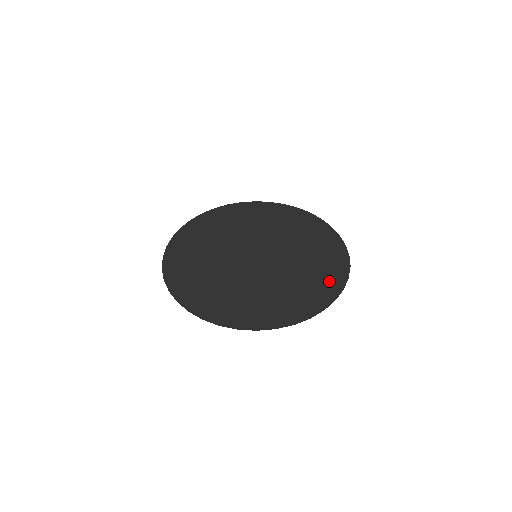
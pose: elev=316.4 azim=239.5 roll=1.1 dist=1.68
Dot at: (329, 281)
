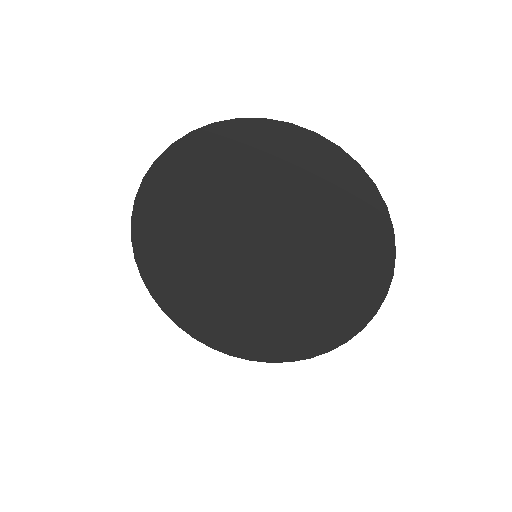
Dot at: (288, 345)
